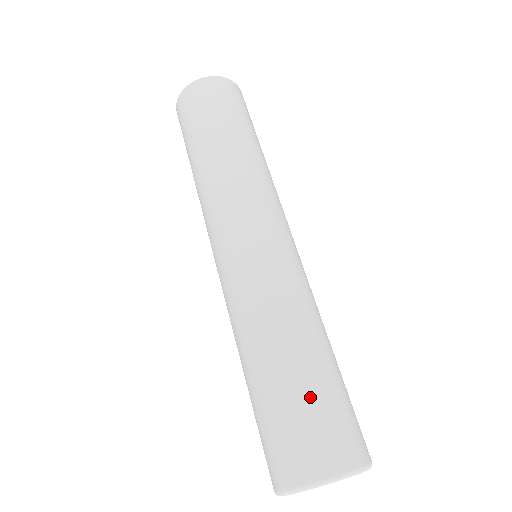
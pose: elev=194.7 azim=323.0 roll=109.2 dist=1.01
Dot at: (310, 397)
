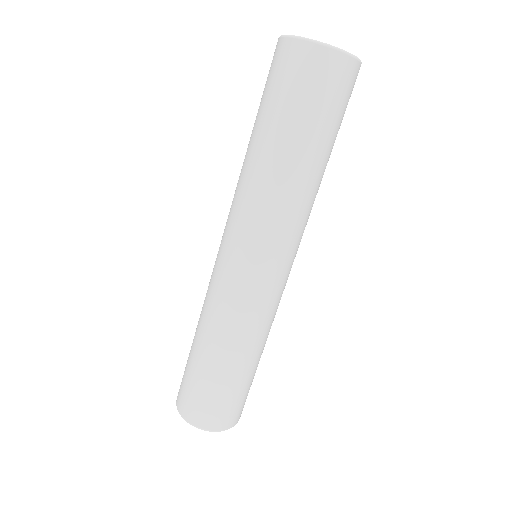
Dot at: (216, 389)
